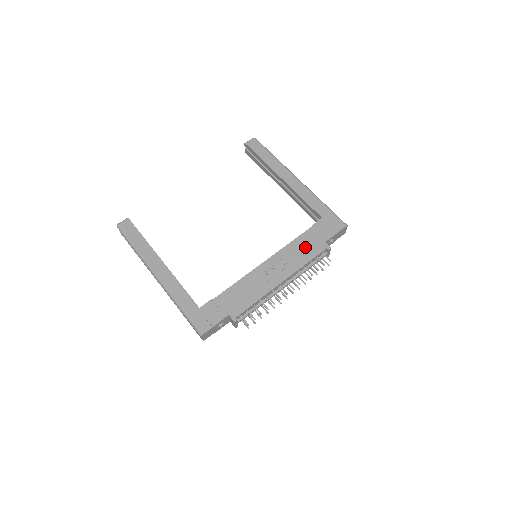
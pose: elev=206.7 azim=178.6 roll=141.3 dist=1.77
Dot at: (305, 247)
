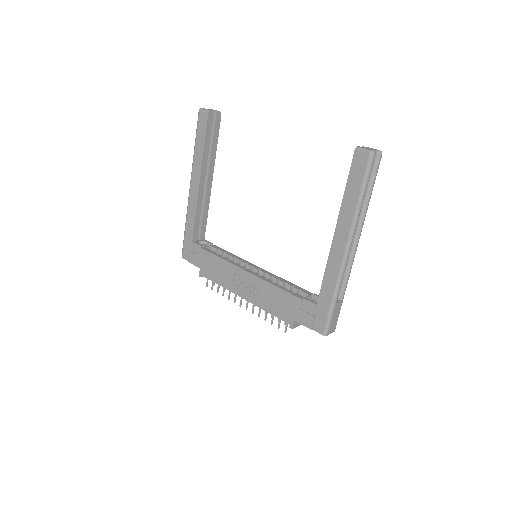
Dot at: (278, 302)
